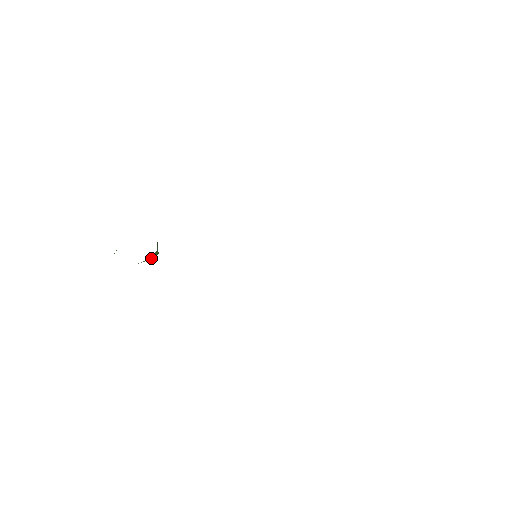
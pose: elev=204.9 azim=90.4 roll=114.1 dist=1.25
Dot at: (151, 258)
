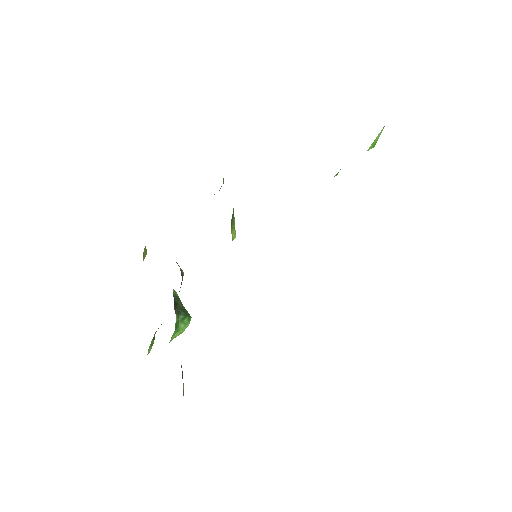
Dot at: (182, 325)
